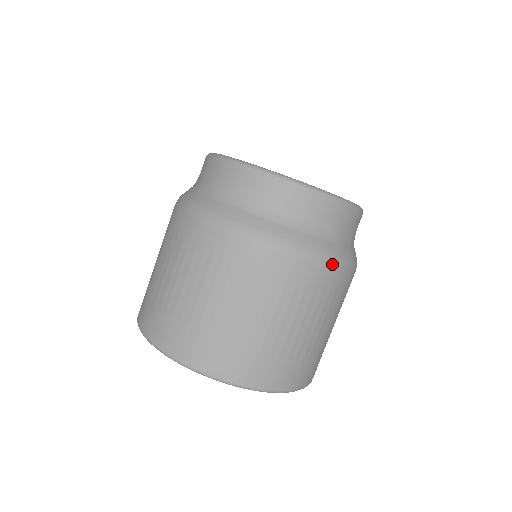
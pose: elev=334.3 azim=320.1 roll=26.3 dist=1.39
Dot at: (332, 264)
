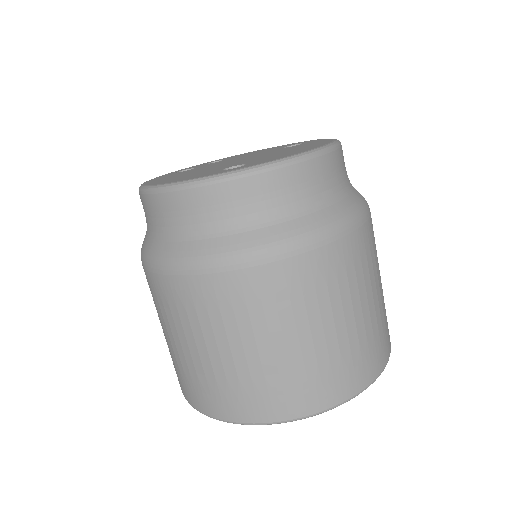
Dot at: (237, 263)
